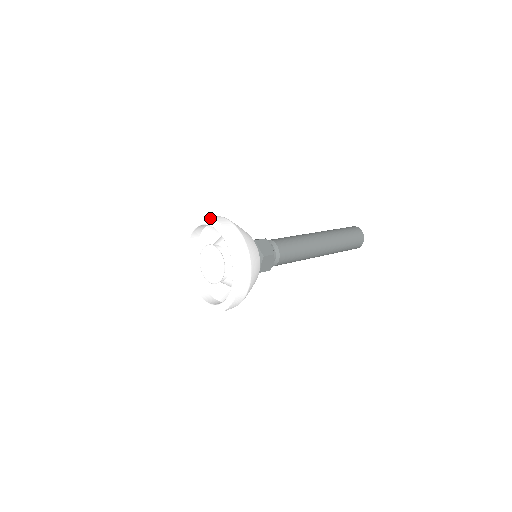
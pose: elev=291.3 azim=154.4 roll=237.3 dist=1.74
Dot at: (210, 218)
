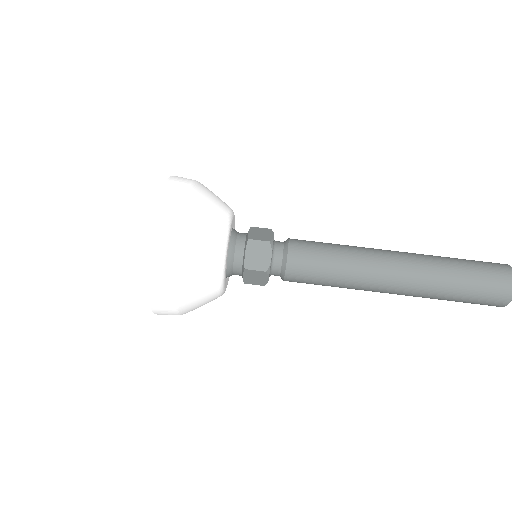
Dot at: occluded
